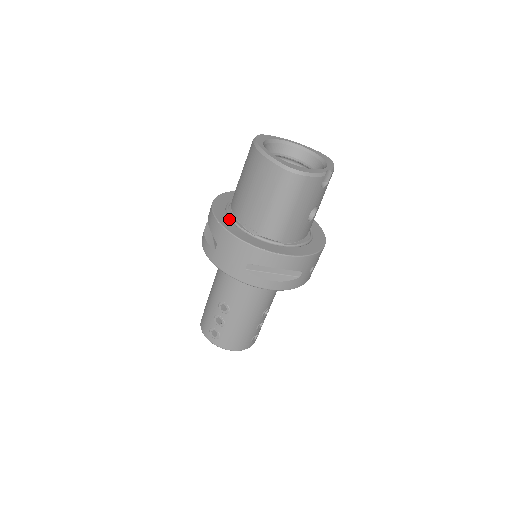
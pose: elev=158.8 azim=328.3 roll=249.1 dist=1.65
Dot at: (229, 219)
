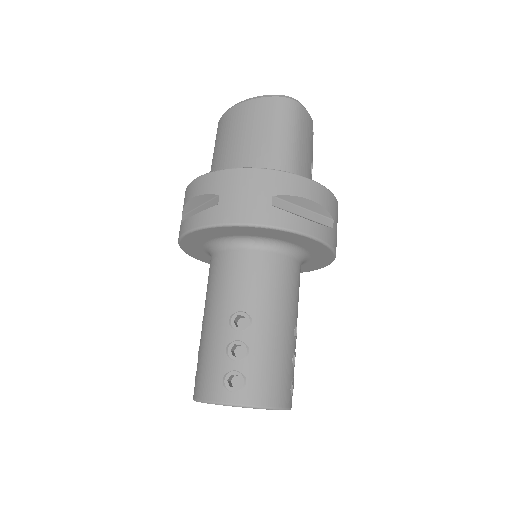
Dot at: occluded
